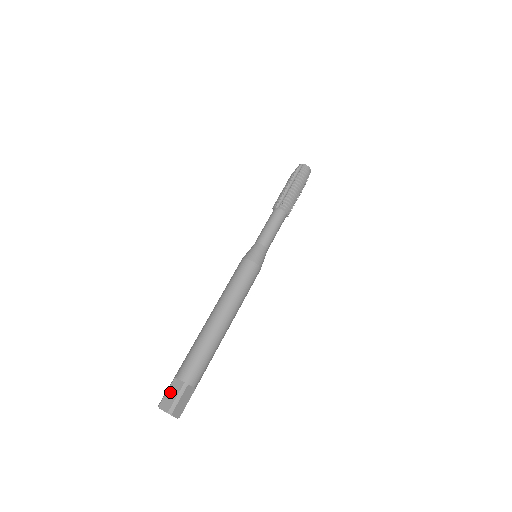
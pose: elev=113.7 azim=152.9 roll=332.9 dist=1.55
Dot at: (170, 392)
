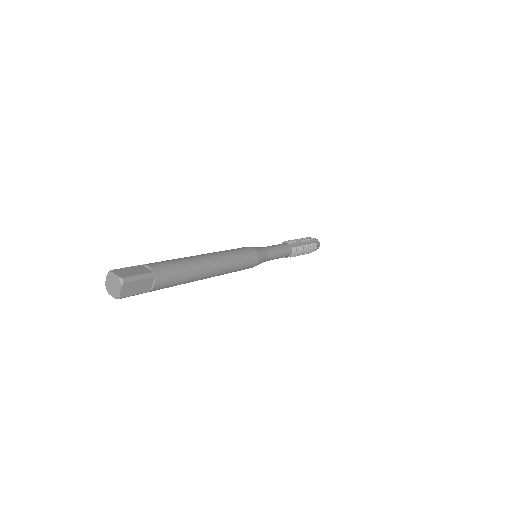
Dot at: occluded
